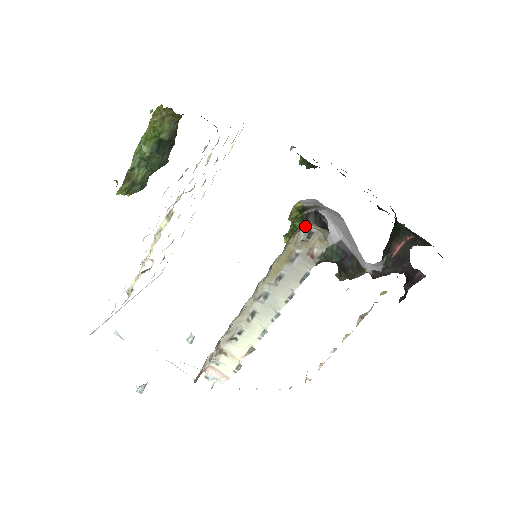
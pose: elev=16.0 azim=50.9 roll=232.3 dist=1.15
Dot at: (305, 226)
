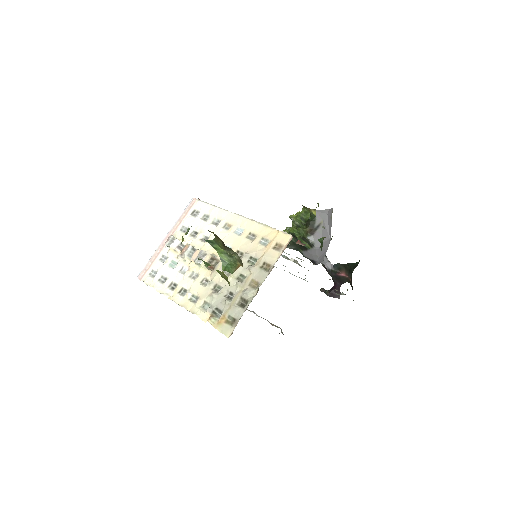
Dot at: occluded
